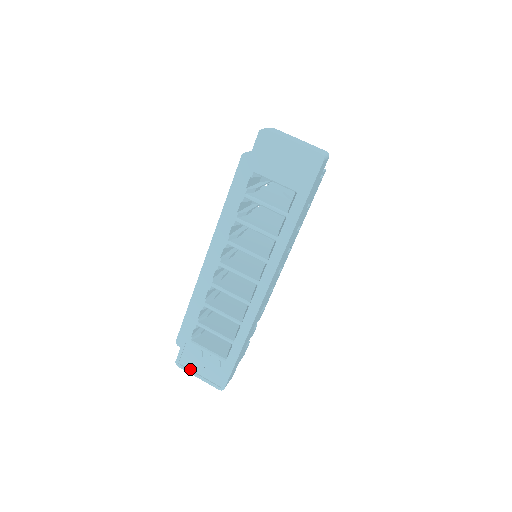
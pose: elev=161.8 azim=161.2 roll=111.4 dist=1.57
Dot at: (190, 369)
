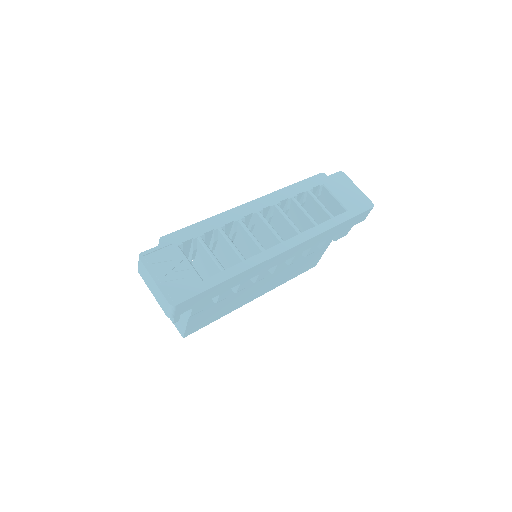
Dot at: (151, 268)
